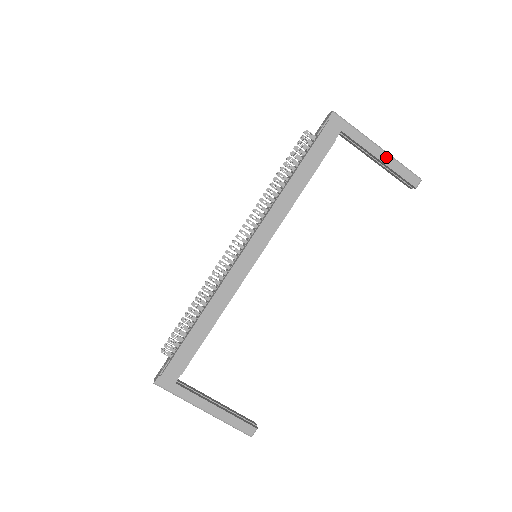
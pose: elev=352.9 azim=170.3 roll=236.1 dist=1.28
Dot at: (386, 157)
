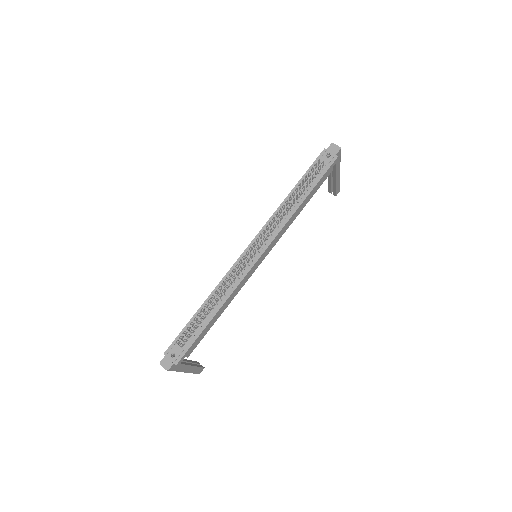
Dot at: (339, 178)
